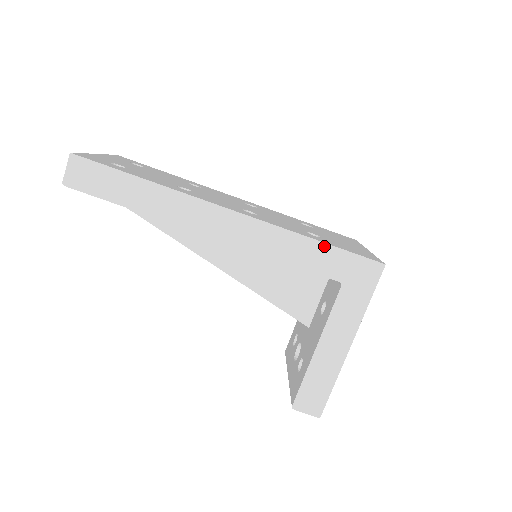
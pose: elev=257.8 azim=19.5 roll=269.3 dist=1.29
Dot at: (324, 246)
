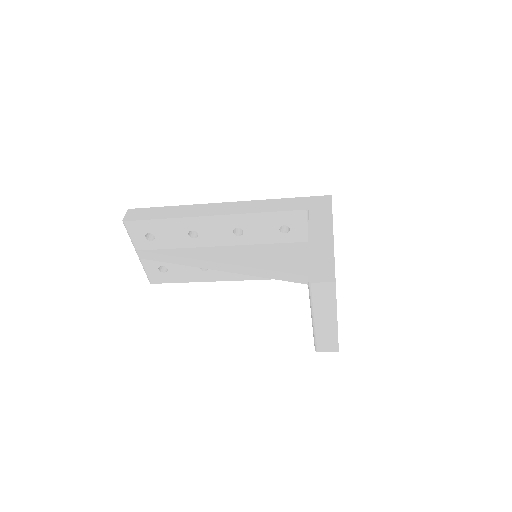
Dot at: (288, 199)
